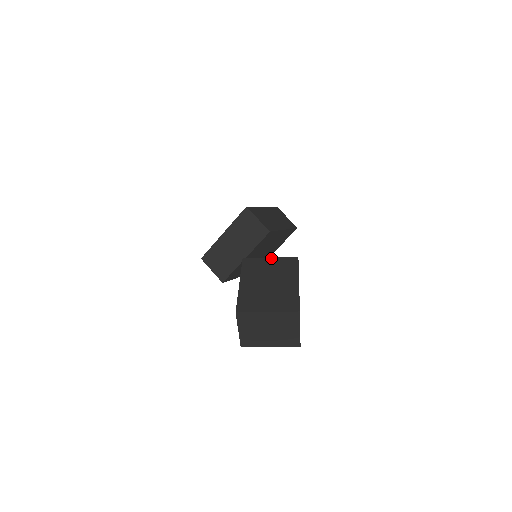
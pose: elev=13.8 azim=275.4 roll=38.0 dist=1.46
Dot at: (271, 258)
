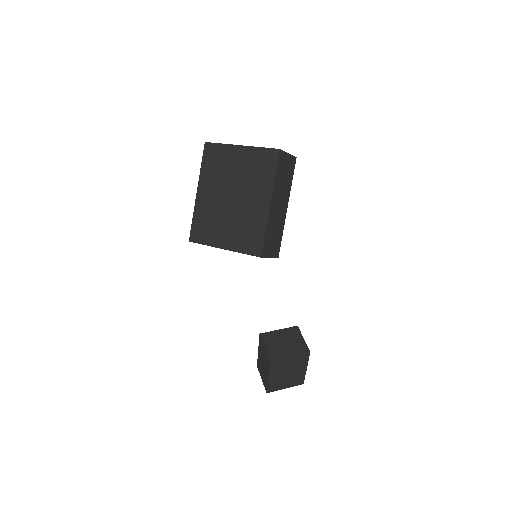
Dot at: (291, 357)
